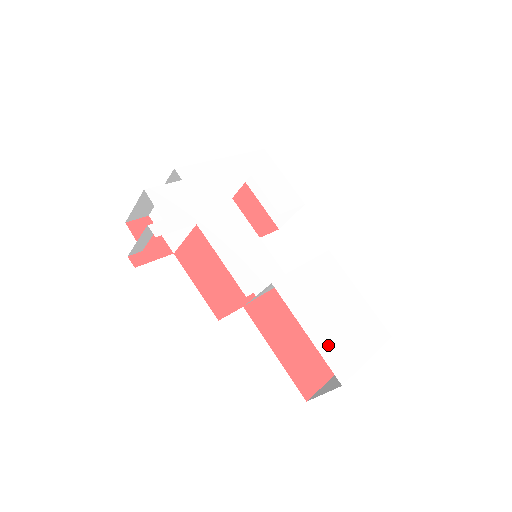
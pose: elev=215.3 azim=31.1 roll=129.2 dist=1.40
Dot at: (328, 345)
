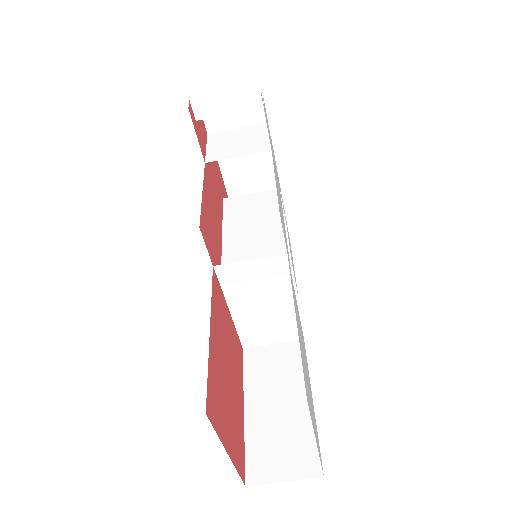
Dot at: occluded
